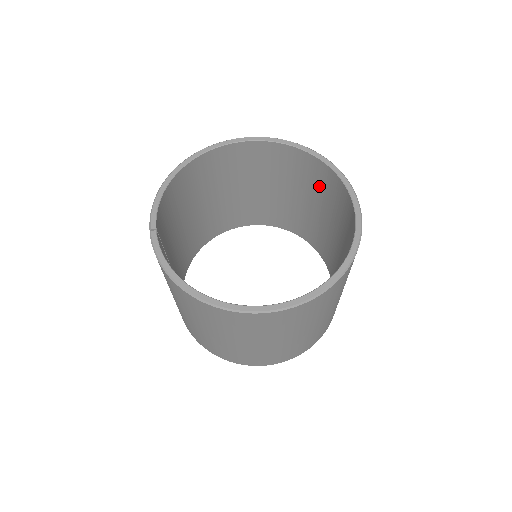
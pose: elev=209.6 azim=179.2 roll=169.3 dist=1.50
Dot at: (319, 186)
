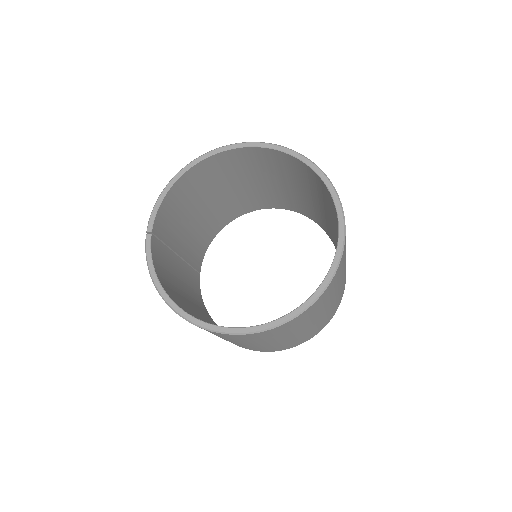
Dot at: (325, 198)
